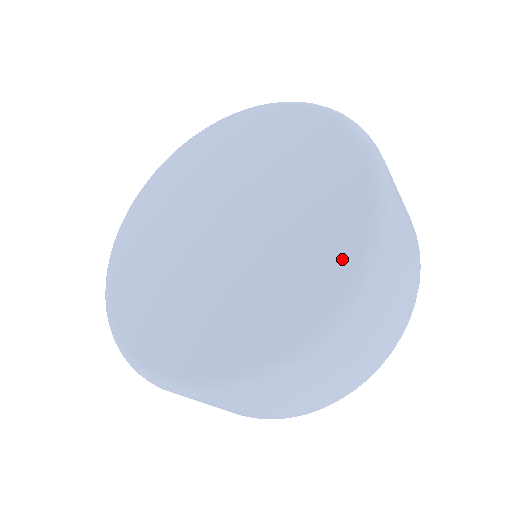
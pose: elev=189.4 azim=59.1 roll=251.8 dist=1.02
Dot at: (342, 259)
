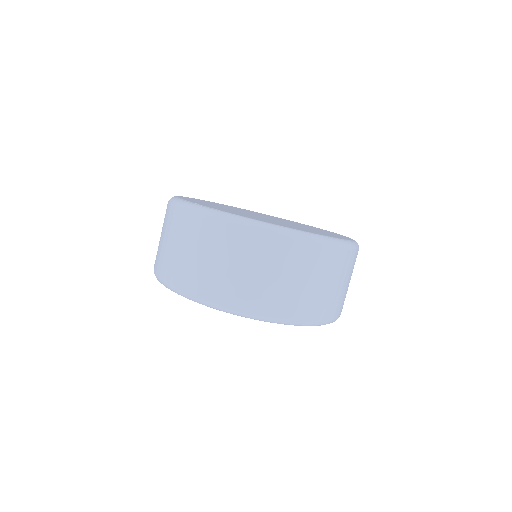
Dot at: occluded
